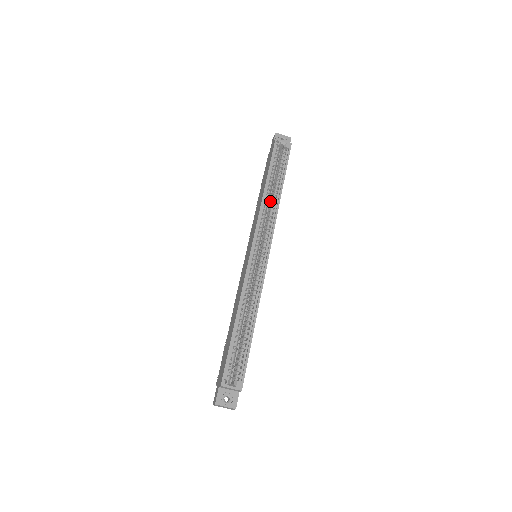
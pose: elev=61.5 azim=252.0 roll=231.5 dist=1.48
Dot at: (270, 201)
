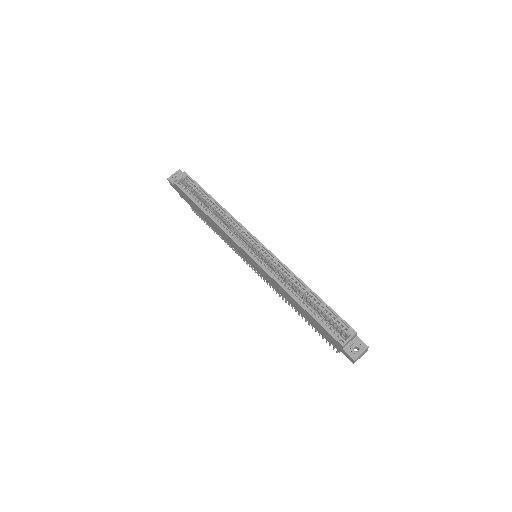
Dot at: (219, 217)
